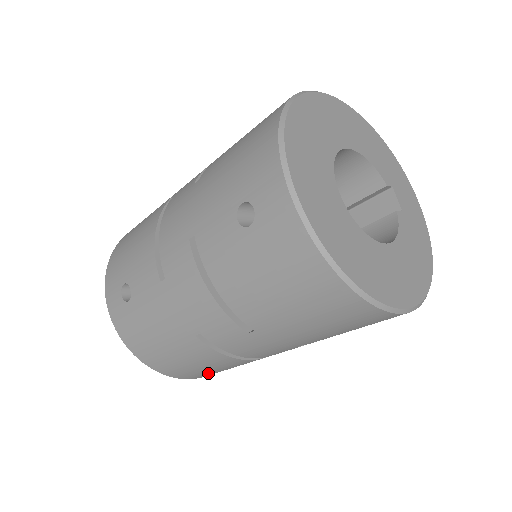
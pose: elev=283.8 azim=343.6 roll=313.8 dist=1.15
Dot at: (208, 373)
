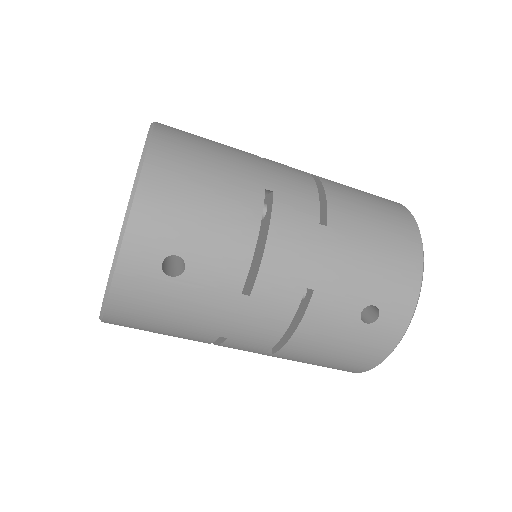
Dot at: occluded
